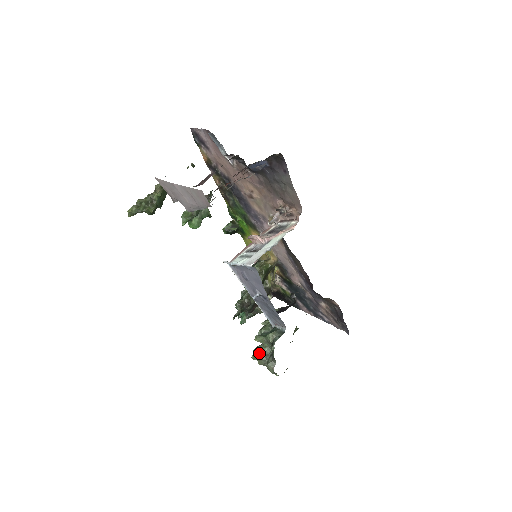
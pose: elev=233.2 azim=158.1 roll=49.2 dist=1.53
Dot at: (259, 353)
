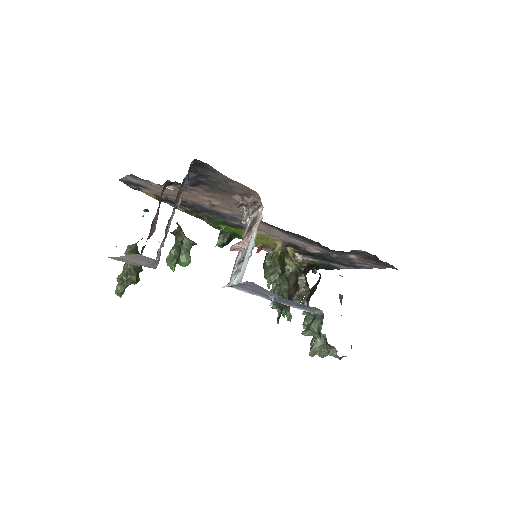
Dot at: (314, 348)
